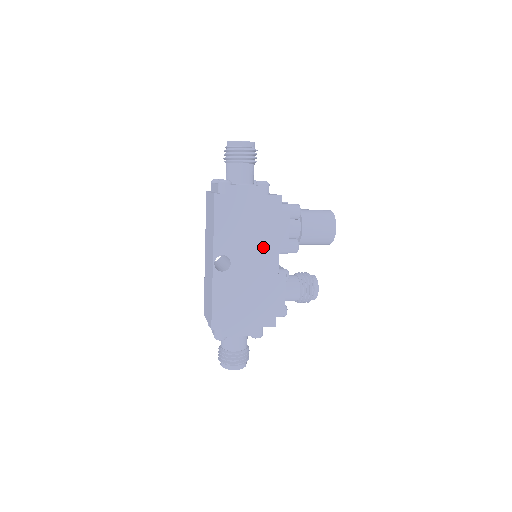
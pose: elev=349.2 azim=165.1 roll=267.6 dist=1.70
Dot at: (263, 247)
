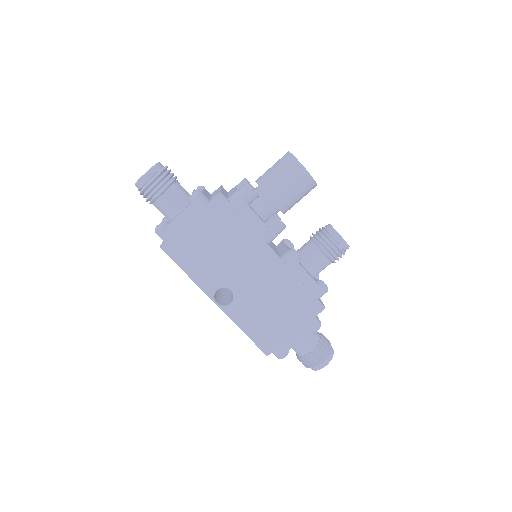
Dot at: (247, 252)
